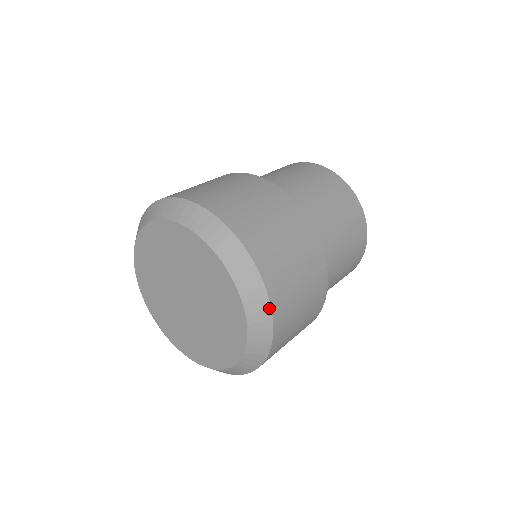
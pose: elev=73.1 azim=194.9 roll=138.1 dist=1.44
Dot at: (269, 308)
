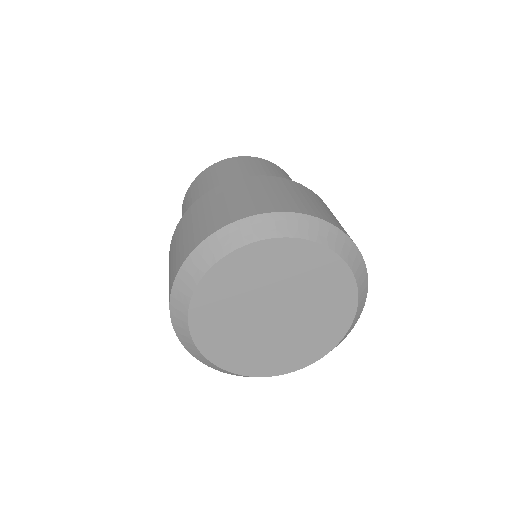
Dot at: occluded
